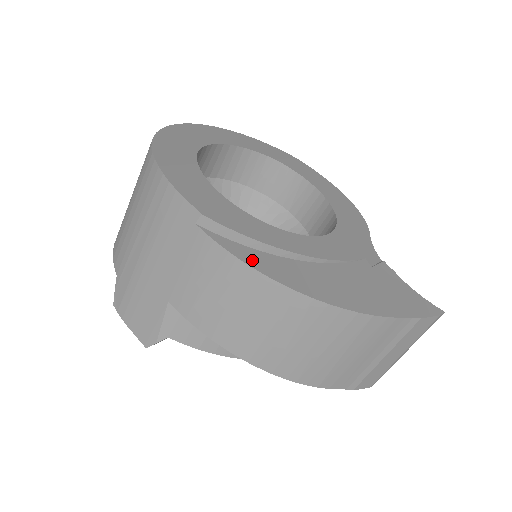
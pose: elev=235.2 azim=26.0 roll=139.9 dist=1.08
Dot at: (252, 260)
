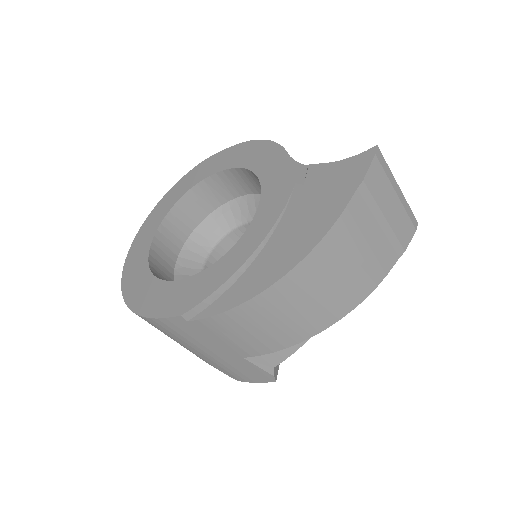
Dot at: (232, 301)
